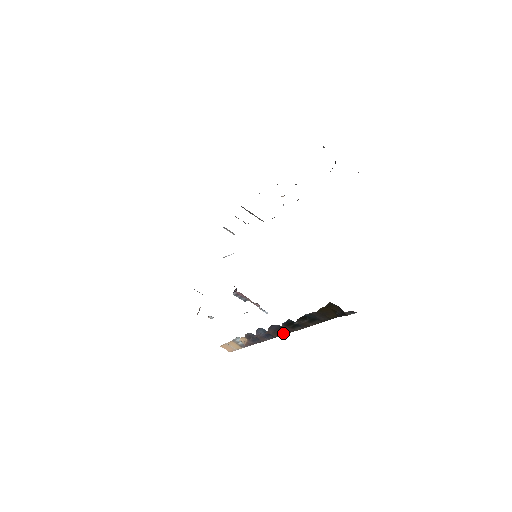
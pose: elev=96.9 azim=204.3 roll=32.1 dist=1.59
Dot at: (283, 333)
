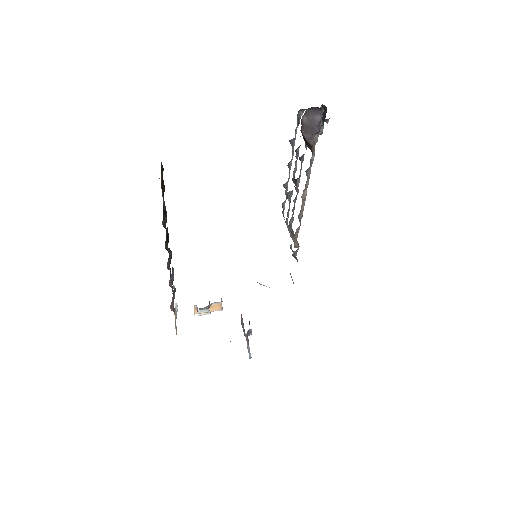
Dot at: occluded
